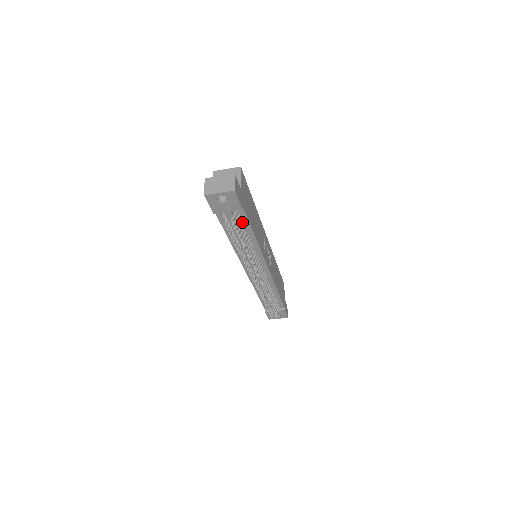
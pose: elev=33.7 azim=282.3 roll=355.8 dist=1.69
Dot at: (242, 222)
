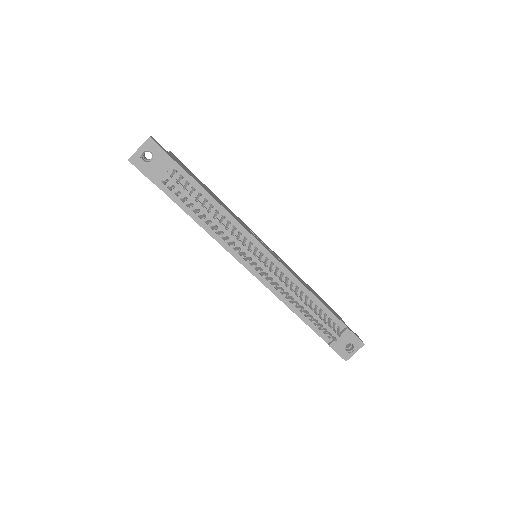
Dot at: (191, 186)
